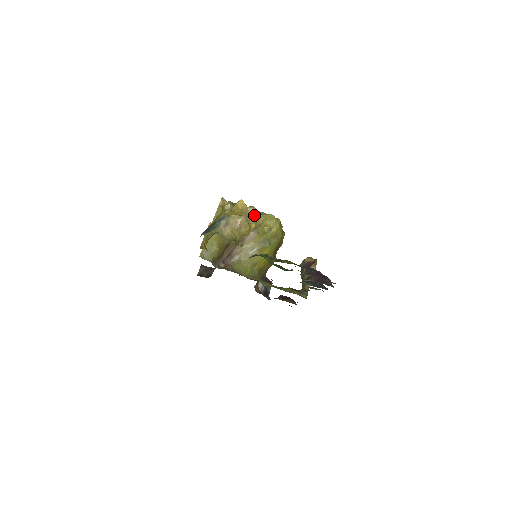
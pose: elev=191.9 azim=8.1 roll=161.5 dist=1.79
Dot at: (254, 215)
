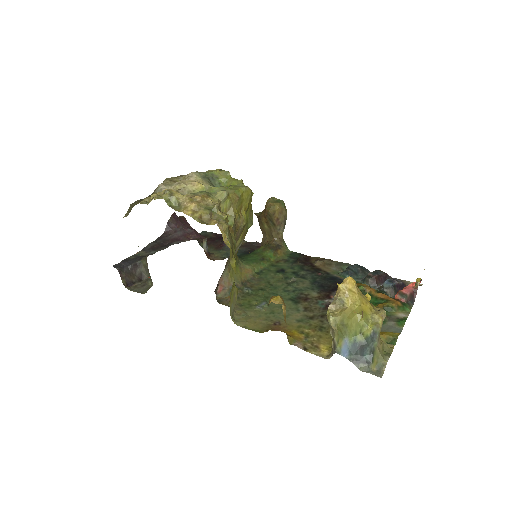
Dot at: (233, 205)
